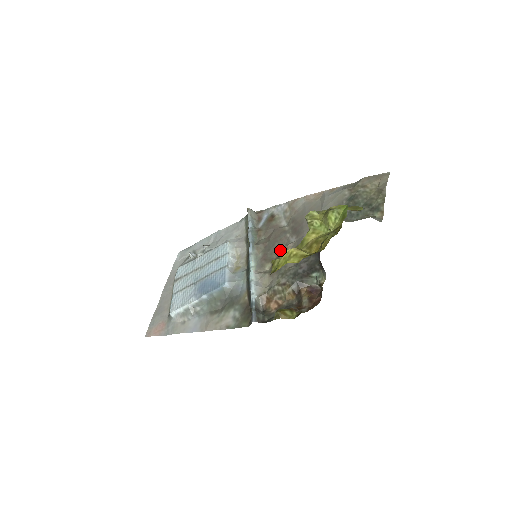
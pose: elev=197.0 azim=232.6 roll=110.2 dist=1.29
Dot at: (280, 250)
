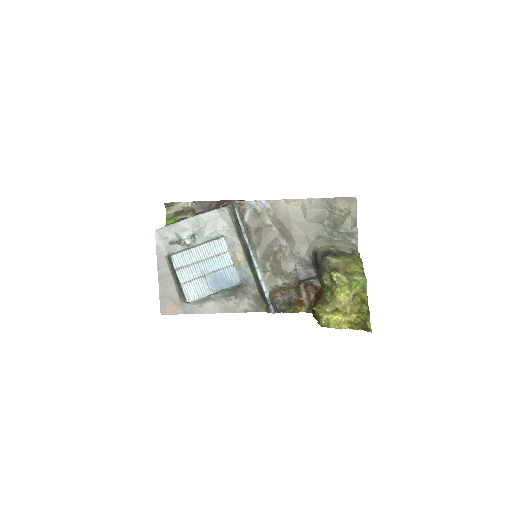
Dot at: (274, 250)
